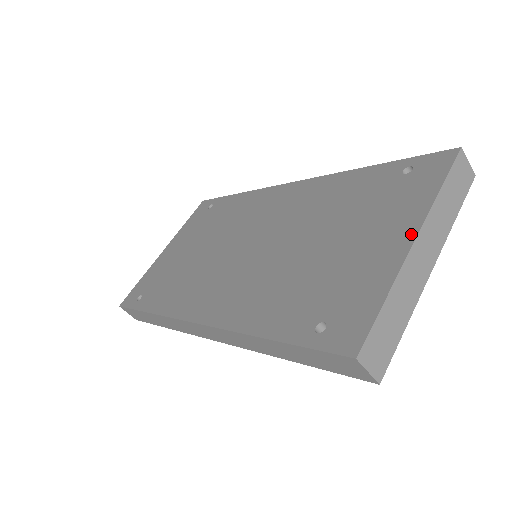
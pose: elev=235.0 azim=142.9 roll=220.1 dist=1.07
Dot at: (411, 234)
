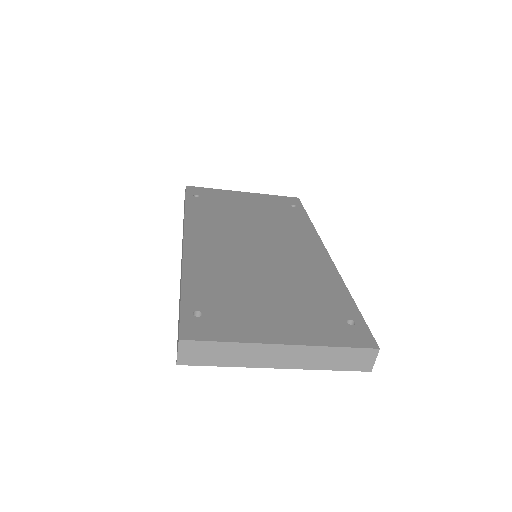
Dot at: (288, 341)
